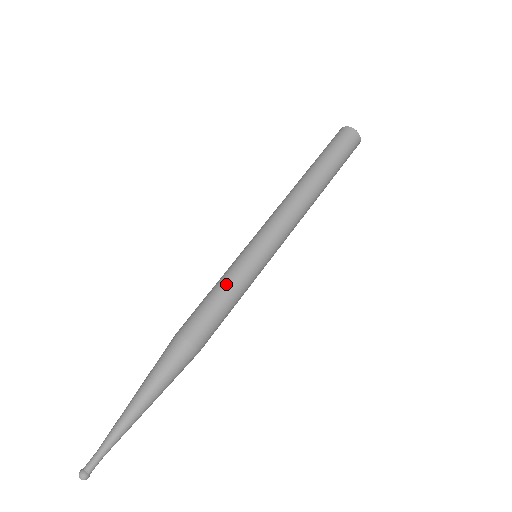
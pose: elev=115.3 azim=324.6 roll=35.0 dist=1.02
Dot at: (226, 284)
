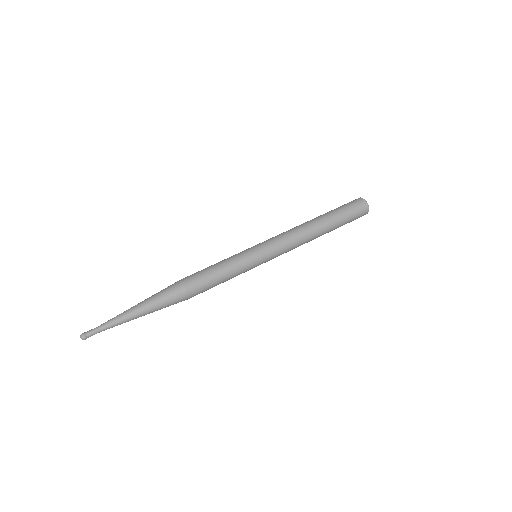
Dot at: (222, 260)
